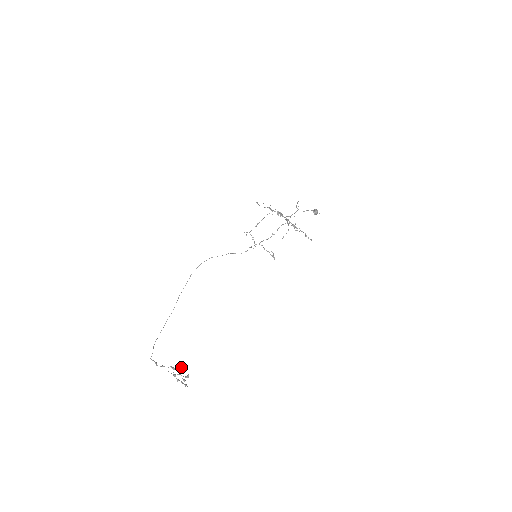
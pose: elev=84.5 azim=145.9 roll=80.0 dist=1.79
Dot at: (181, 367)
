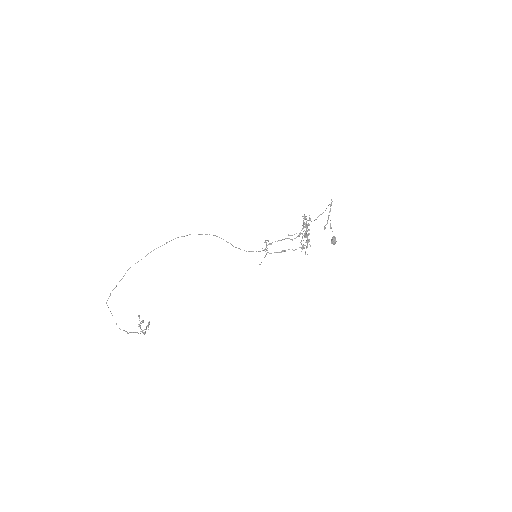
Dot at: (148, 325)
